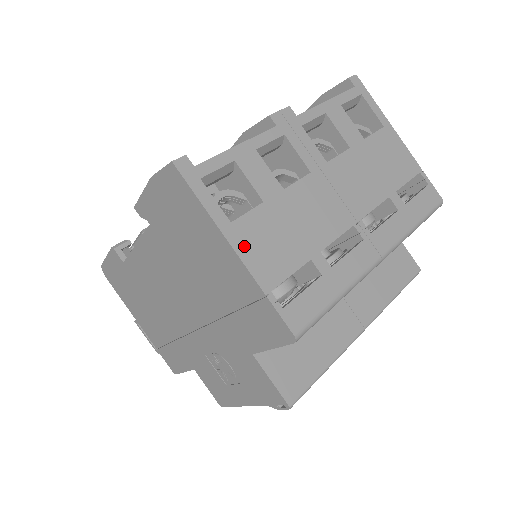
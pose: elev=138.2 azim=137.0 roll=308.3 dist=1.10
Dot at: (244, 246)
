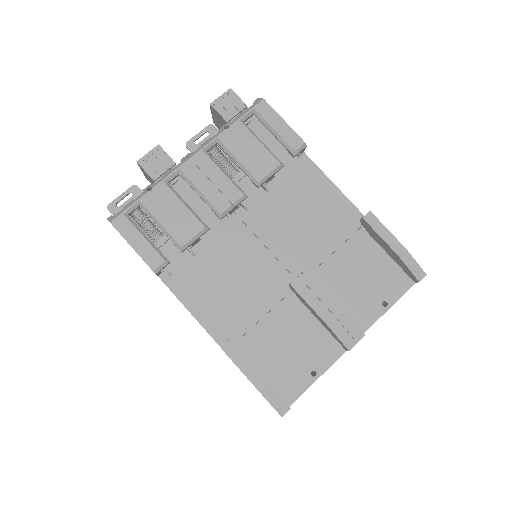
Dot at: occluded
